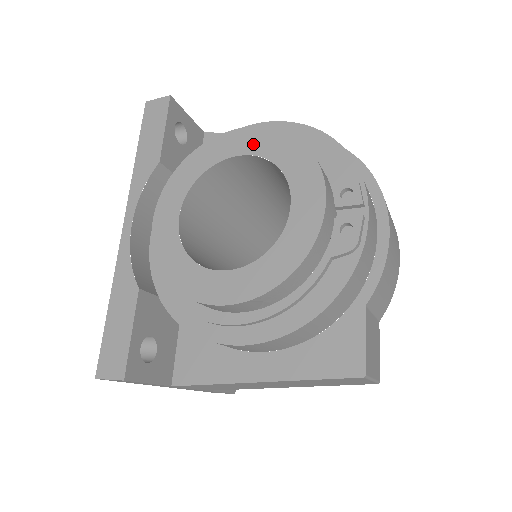
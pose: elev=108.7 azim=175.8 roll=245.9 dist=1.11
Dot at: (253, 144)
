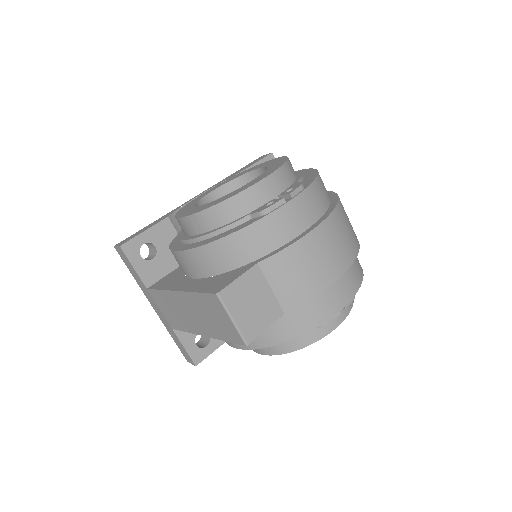
Dot at: (271, 163)
